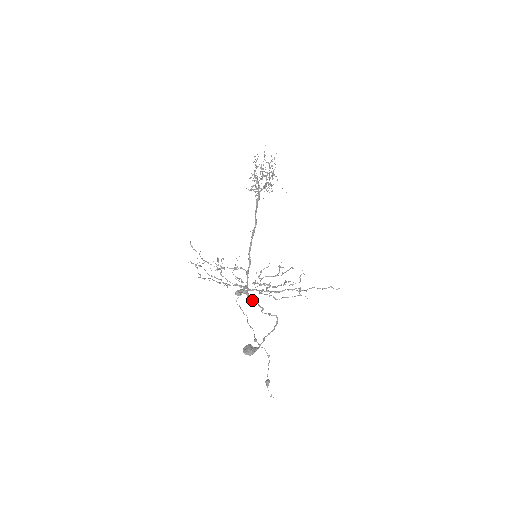
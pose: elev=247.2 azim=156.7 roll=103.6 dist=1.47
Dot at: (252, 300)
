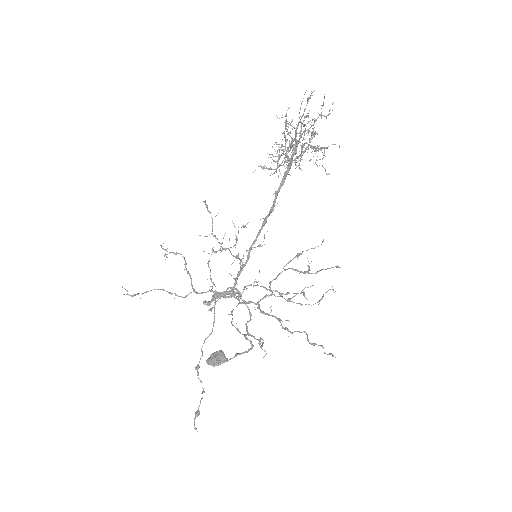
Dot at: occluded
